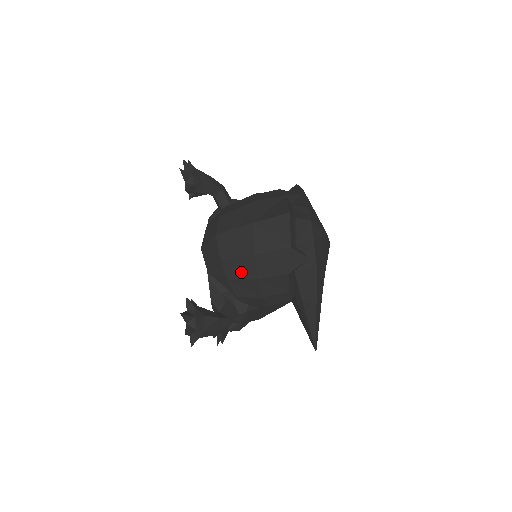
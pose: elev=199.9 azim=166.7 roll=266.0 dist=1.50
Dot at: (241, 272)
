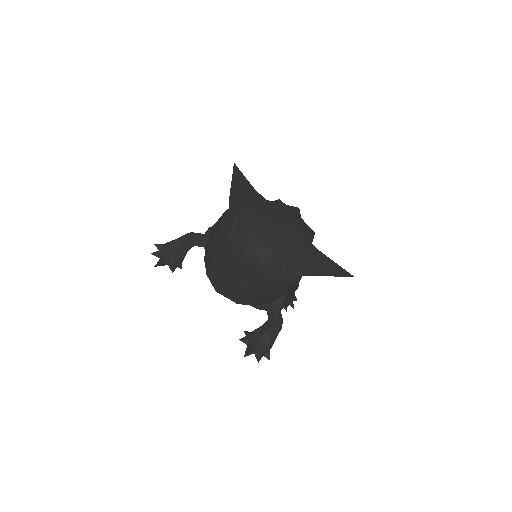
Dot at: (252, 299)
